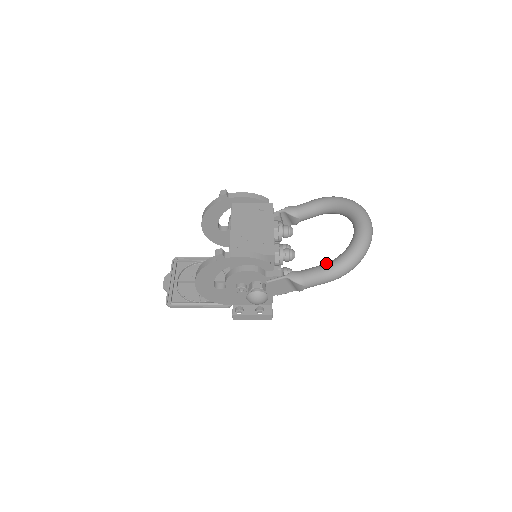
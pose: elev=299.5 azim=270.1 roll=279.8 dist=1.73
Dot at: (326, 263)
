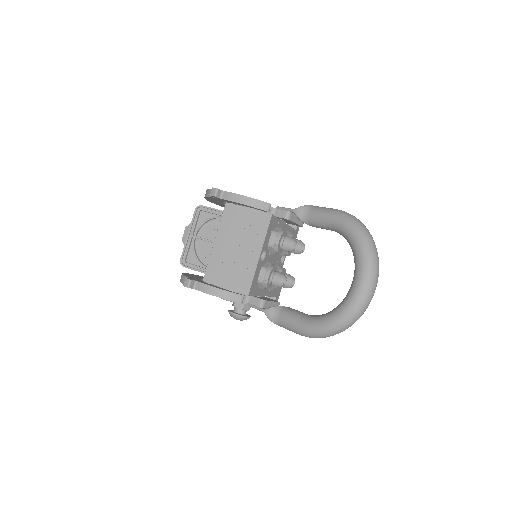
Dot at: (304, 318)
